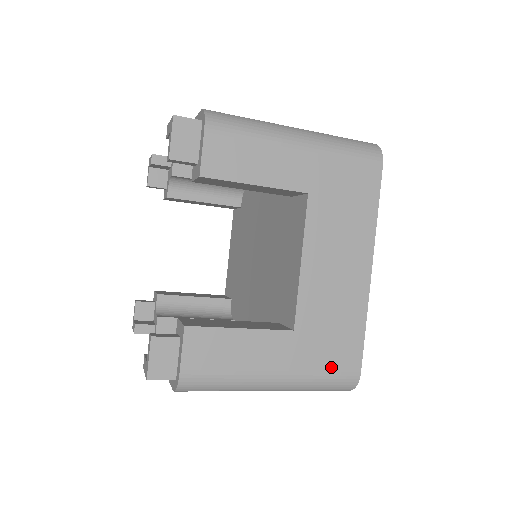
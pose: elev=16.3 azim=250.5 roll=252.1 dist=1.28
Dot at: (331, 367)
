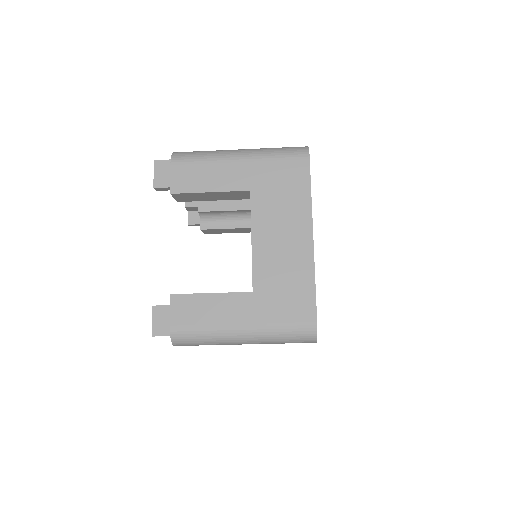
Dot at: (289, 319)
